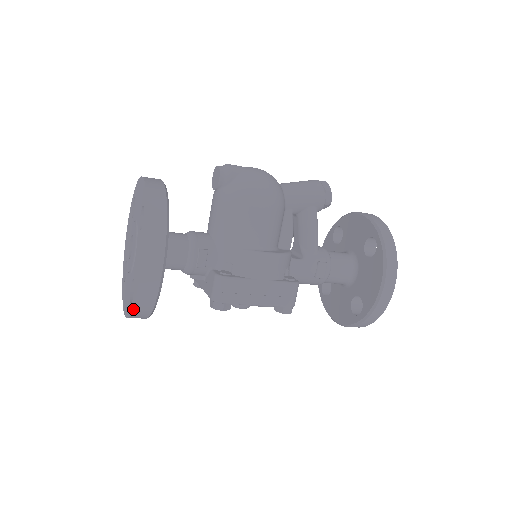
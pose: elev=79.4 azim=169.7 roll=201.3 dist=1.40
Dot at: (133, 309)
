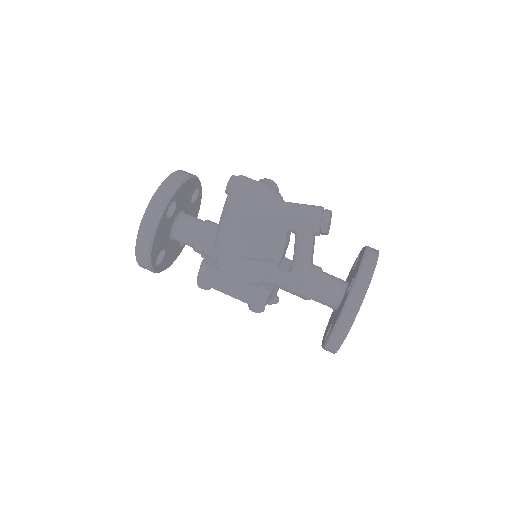
Dot at: (138, 264)
